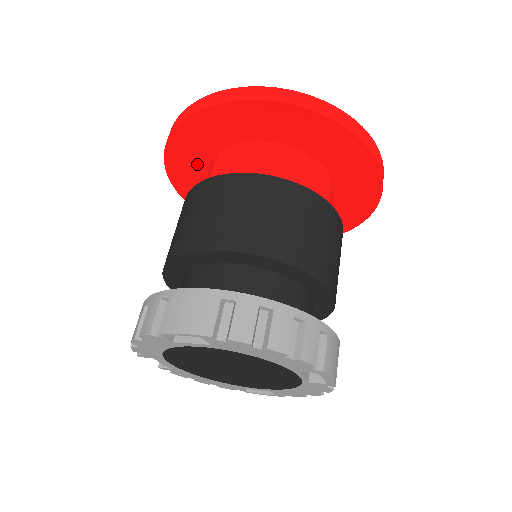
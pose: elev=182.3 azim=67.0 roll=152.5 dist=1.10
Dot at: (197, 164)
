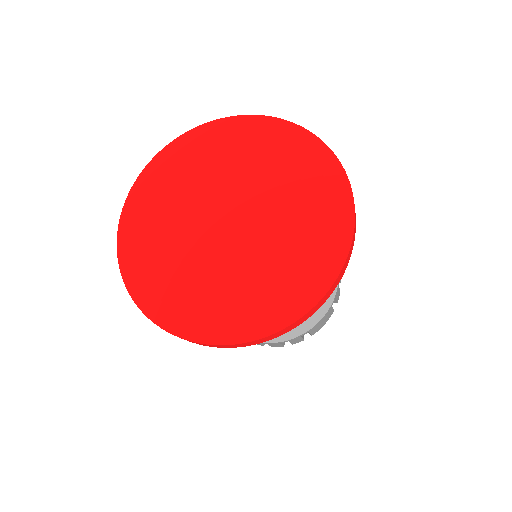
Dot at: occluded
